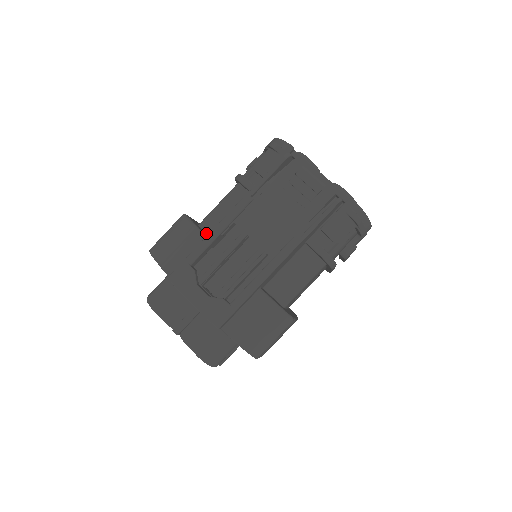
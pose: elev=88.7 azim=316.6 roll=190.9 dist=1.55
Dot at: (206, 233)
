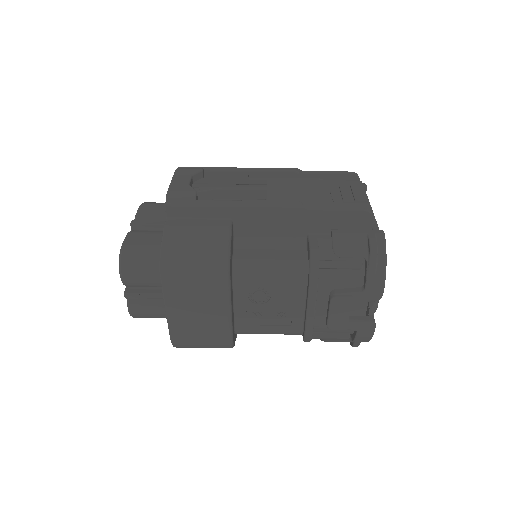
Dot at: occluded
